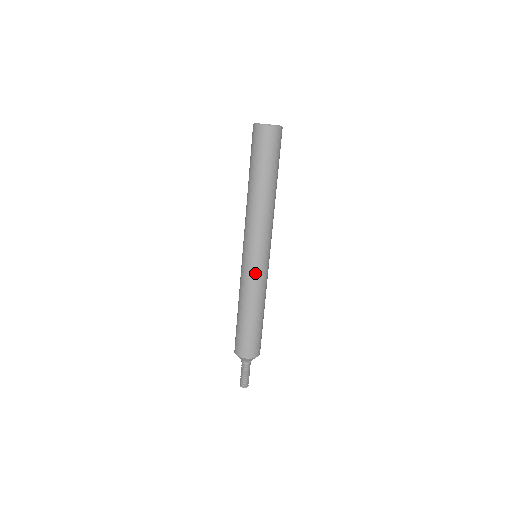
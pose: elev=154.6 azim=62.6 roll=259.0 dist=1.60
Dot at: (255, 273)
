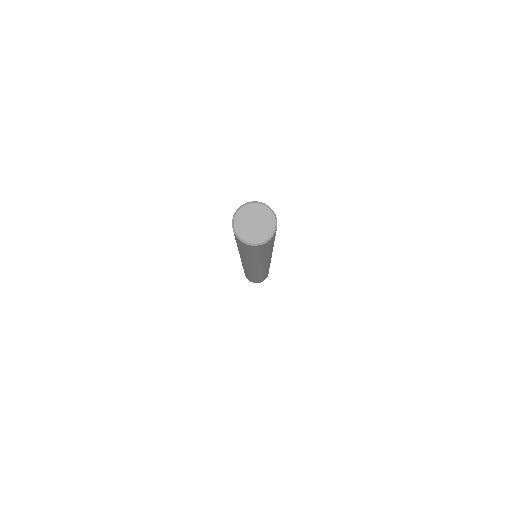
Dot at: occluded
